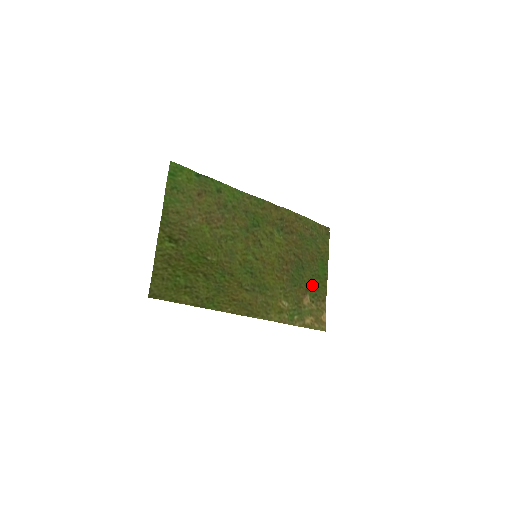
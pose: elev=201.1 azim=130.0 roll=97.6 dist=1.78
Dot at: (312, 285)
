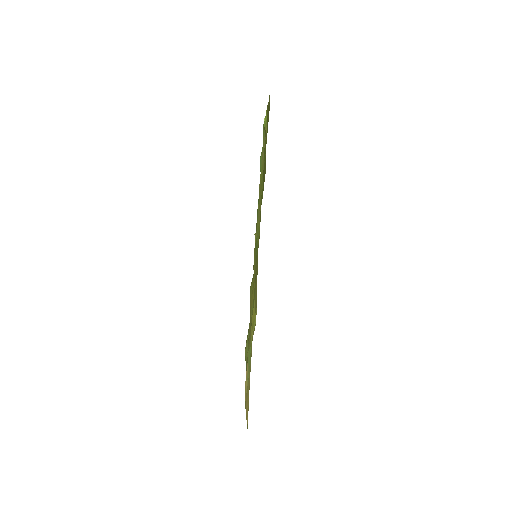
Dot at: occluded
